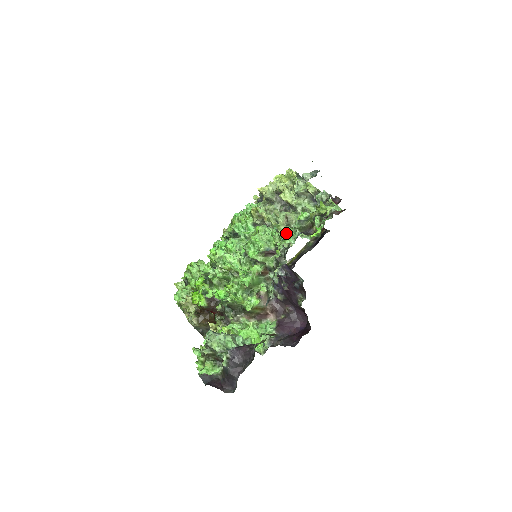
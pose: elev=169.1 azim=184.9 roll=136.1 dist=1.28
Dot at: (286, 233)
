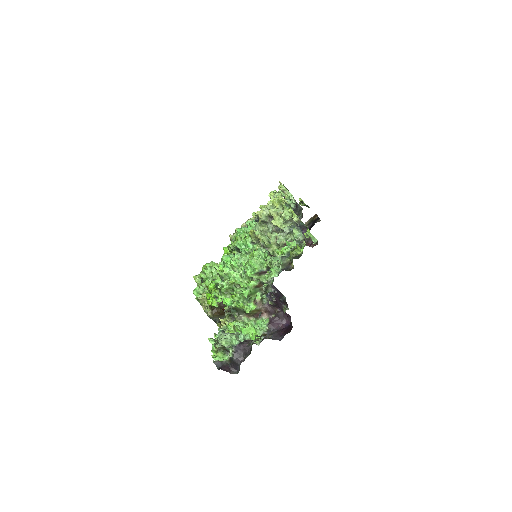
Dot at: (272, 269)
